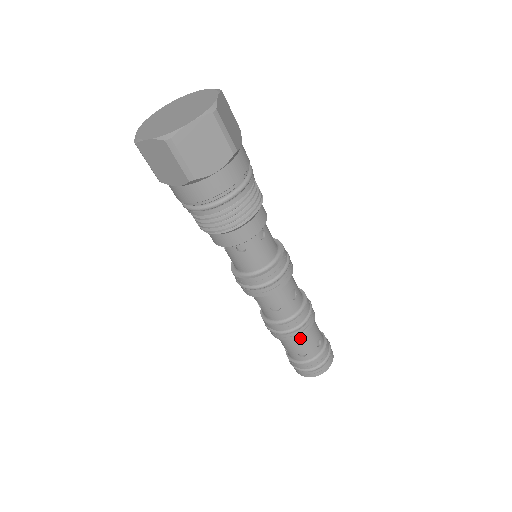
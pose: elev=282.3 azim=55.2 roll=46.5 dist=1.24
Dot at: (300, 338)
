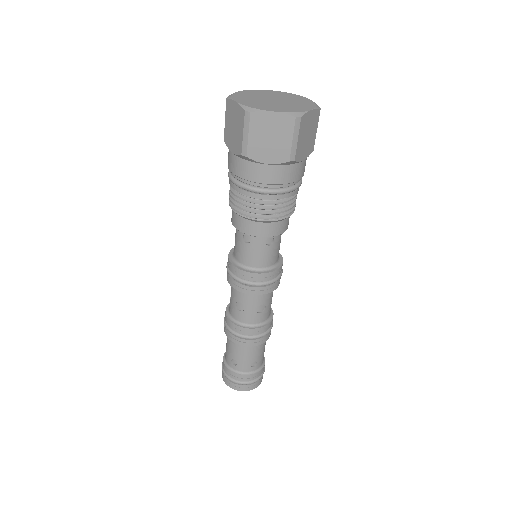
Dot at: (261, 345)
